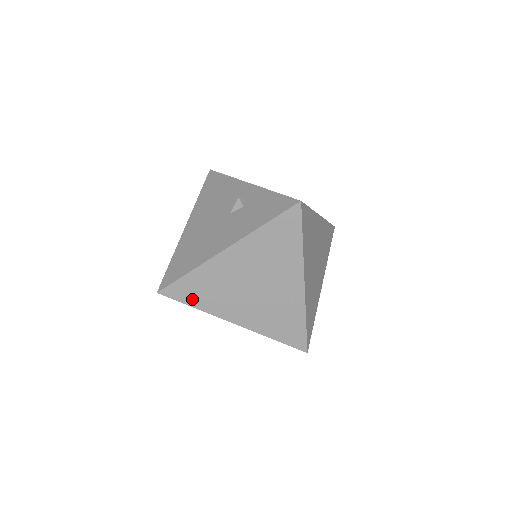
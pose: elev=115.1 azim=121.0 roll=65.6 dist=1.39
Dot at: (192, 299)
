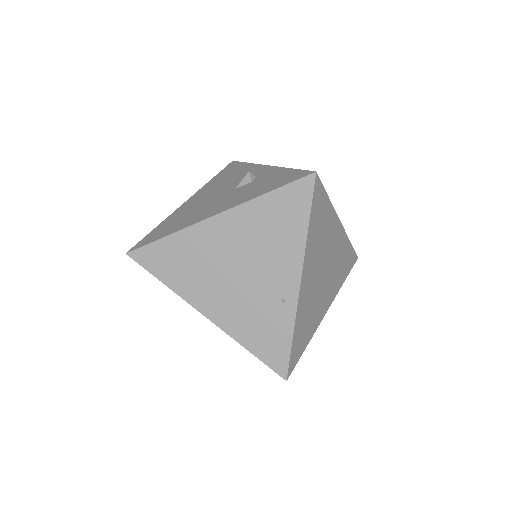
Dot at: (163, 271)
